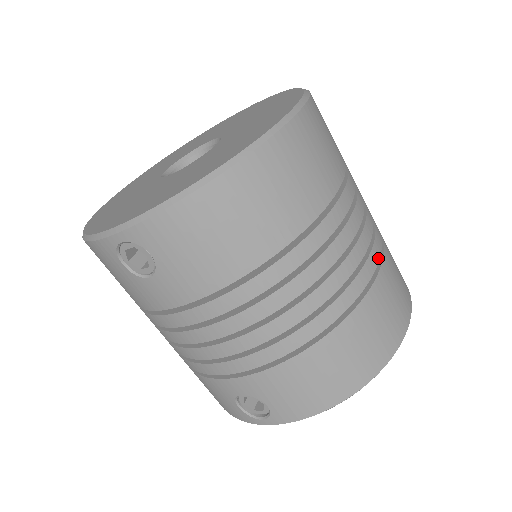
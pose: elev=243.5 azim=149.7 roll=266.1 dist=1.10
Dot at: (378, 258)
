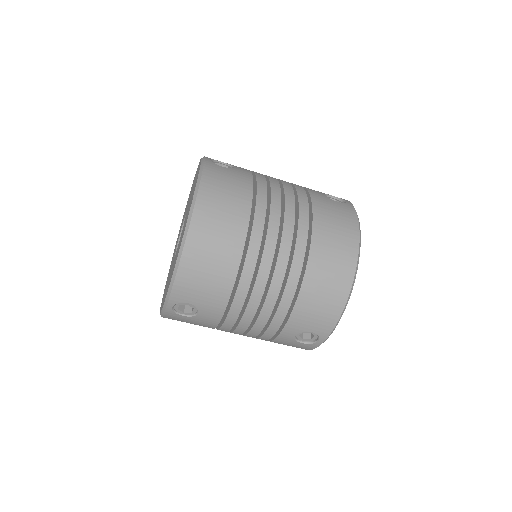
Dot at: (307, 212)
